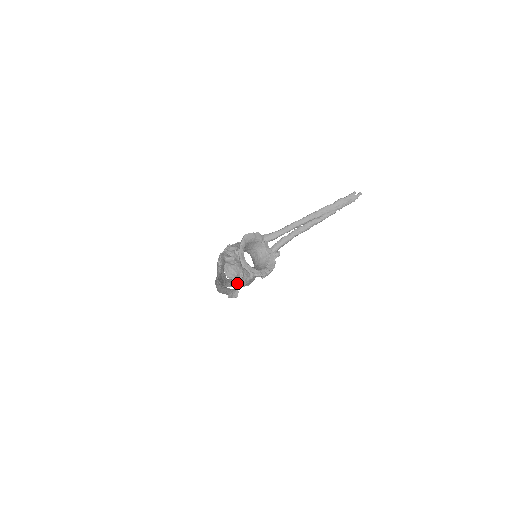
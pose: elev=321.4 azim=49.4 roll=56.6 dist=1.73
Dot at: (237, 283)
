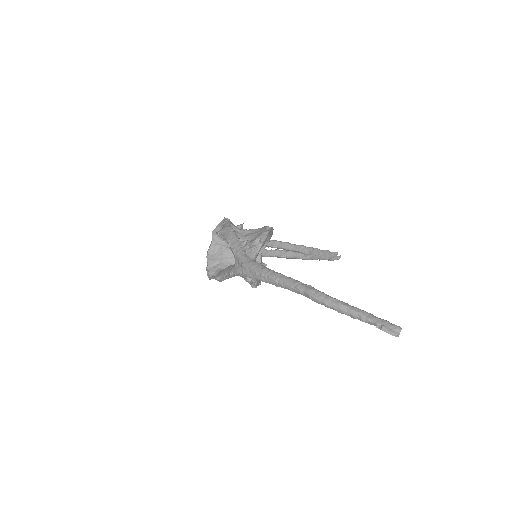
Dot at: occluded
